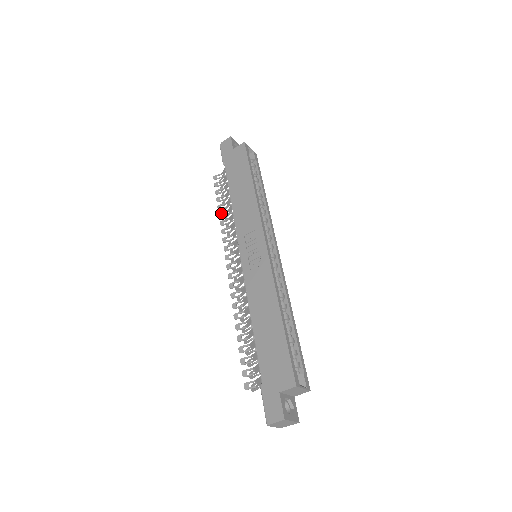
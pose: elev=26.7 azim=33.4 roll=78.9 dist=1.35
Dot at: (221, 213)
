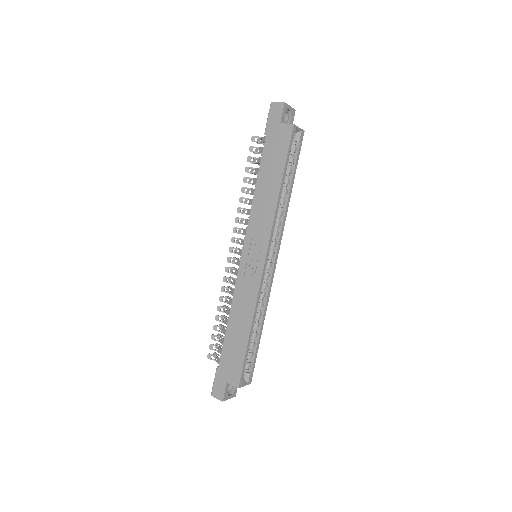
Dot at: (244, 188)
